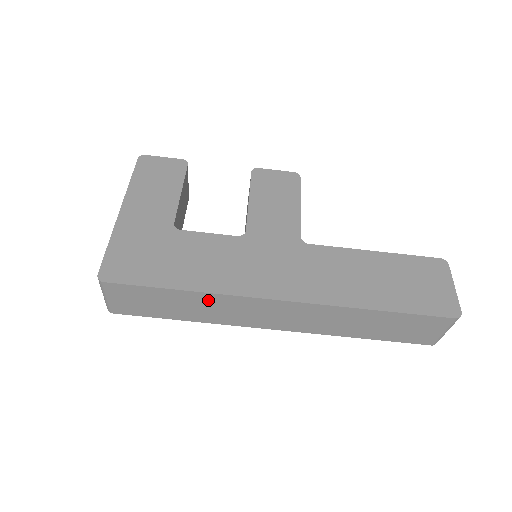
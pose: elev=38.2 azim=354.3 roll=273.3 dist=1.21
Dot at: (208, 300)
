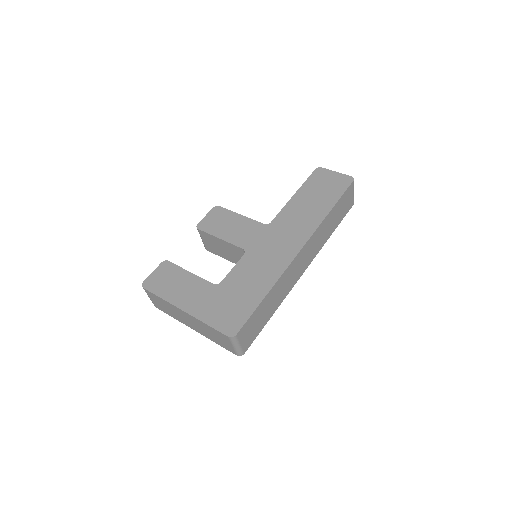
Dot at: (277, 288)
